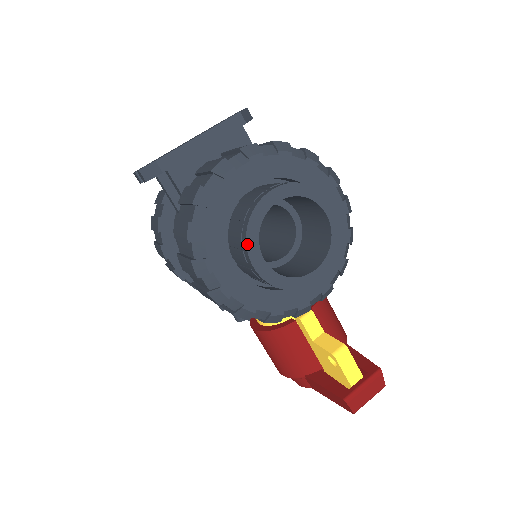
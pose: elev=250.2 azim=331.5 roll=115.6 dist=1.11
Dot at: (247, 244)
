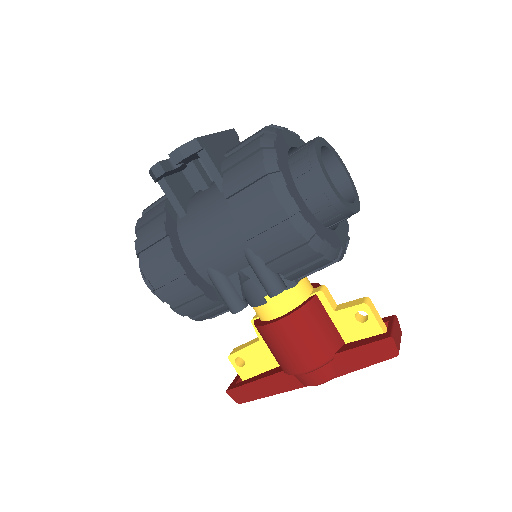
Dot at: (320, 165)
